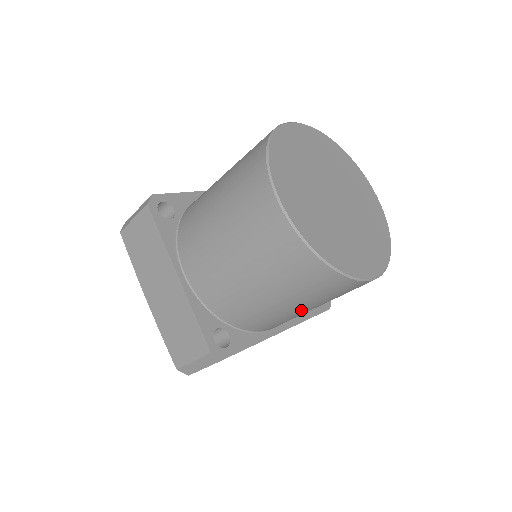
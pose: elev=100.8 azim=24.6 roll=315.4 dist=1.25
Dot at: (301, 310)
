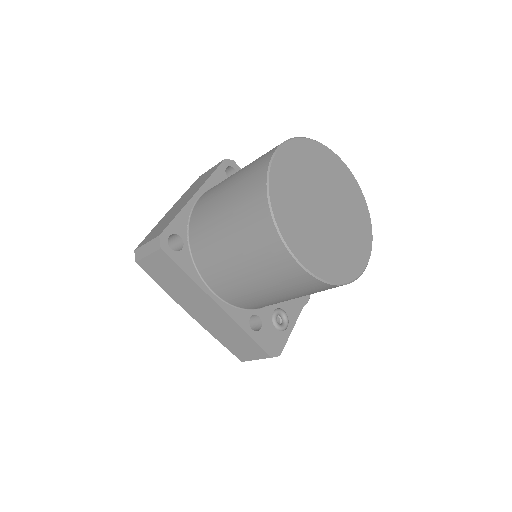
Dot at: (236, 262)
